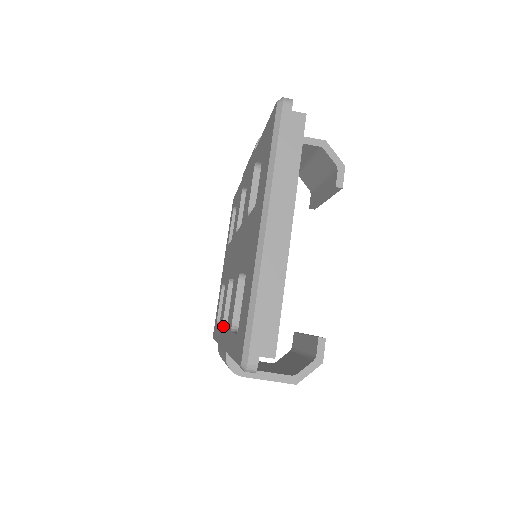
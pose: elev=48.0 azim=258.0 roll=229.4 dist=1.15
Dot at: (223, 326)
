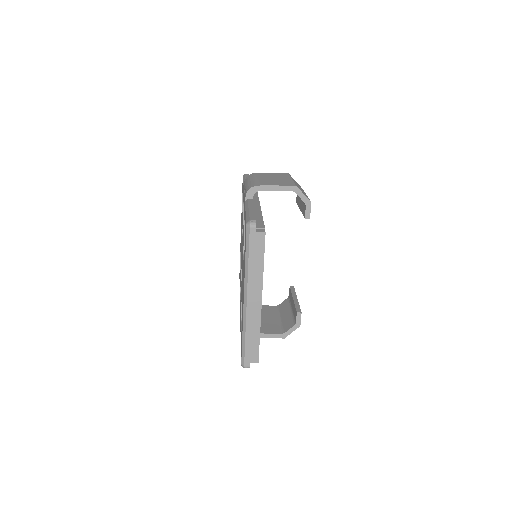
Dot at: (240, 295)
